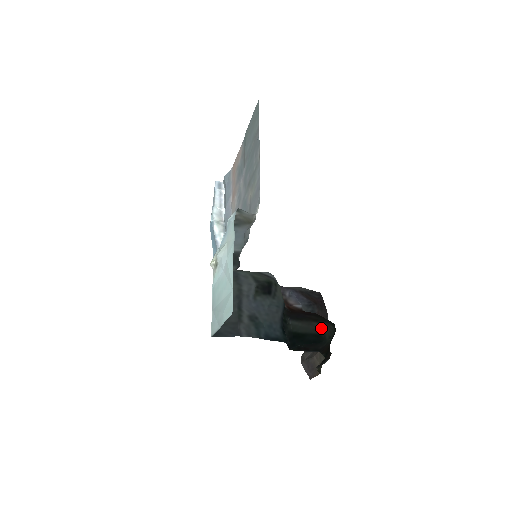
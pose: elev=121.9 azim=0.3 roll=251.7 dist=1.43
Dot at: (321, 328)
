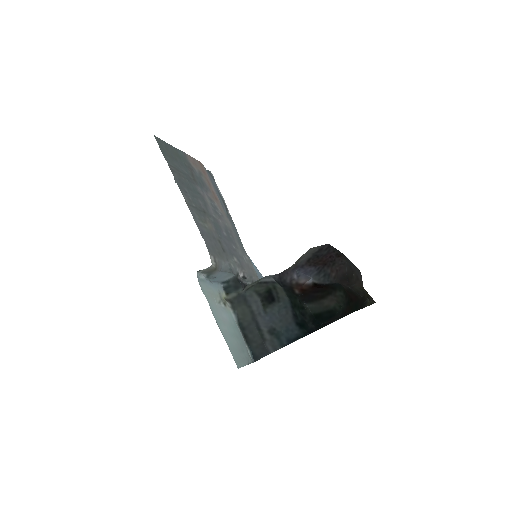
Dot at: (329, 303)
